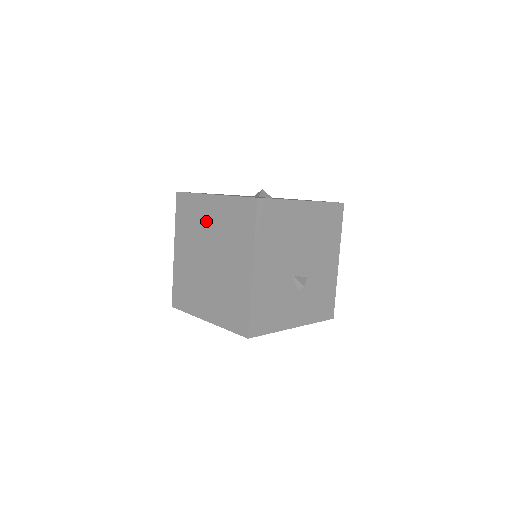
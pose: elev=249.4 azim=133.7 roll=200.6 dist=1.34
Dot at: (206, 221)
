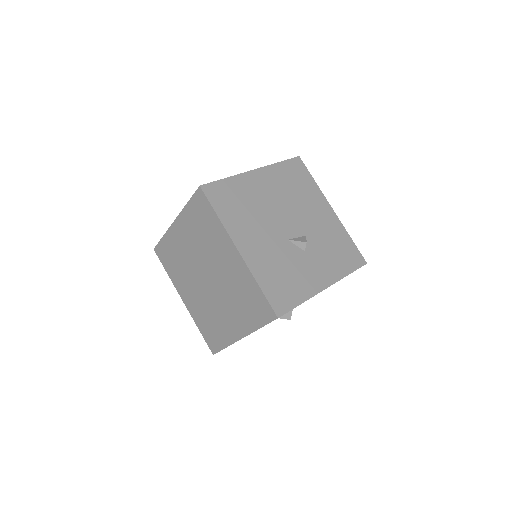
Dot at: (184, 249)
